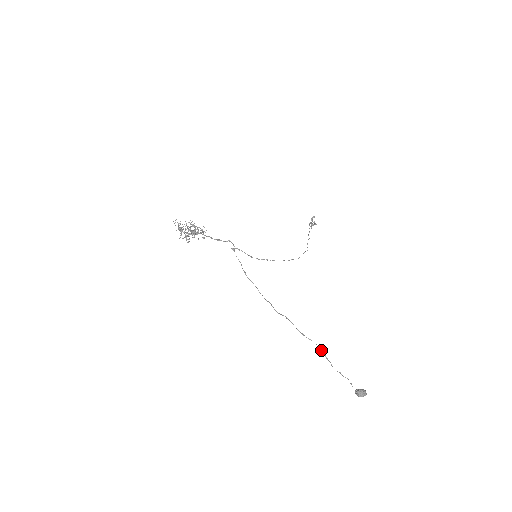
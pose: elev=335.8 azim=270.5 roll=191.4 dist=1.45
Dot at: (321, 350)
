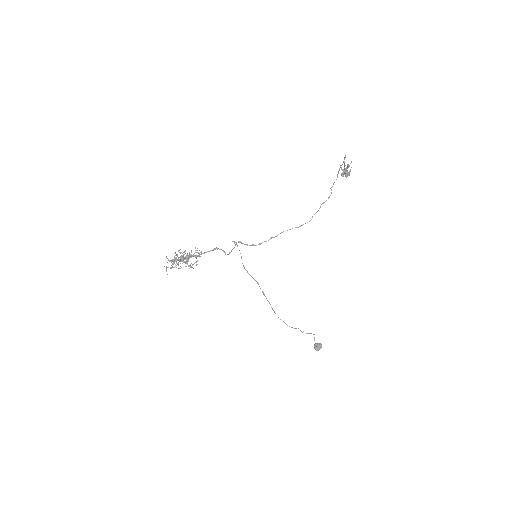
Dot at: occluded
